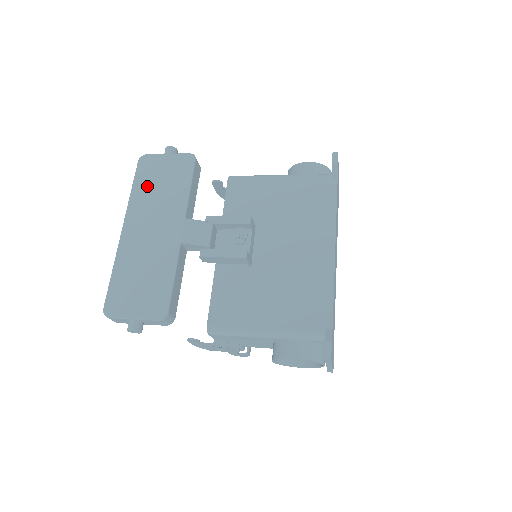
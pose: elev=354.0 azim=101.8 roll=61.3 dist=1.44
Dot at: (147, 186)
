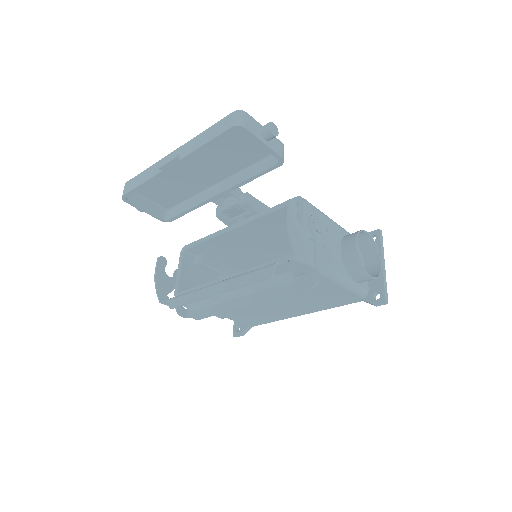
Dot at: occluded
